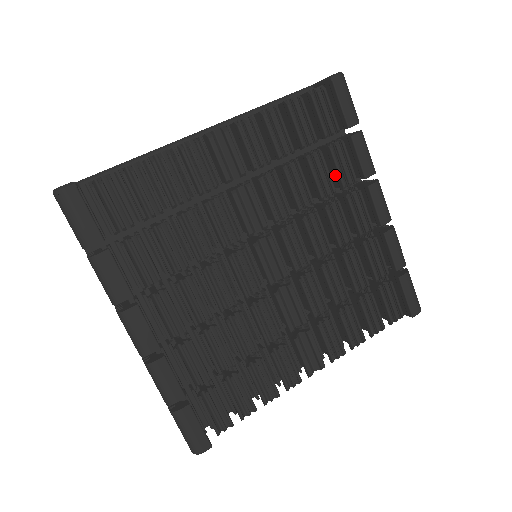
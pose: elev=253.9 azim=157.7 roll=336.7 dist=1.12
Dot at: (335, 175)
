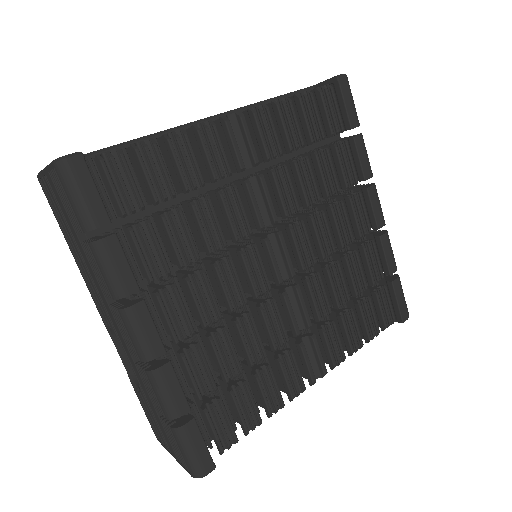
Dot at: occluded
